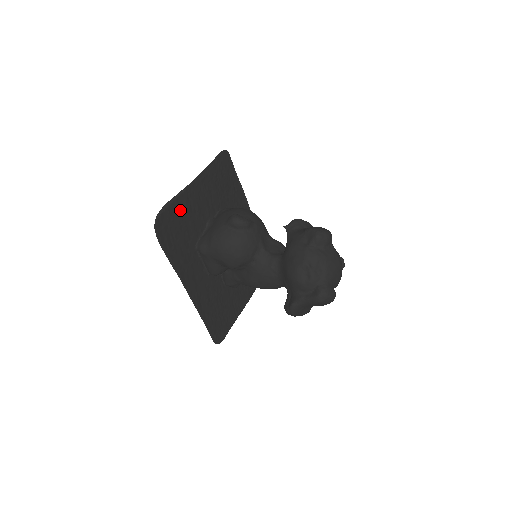
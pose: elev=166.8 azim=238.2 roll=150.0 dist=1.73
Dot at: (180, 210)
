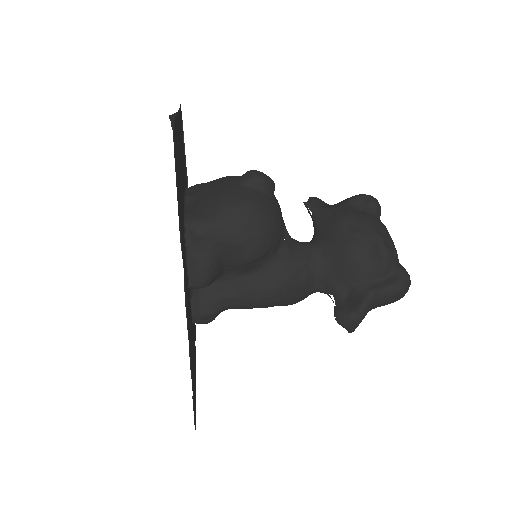
Dot at: (177, 143)
